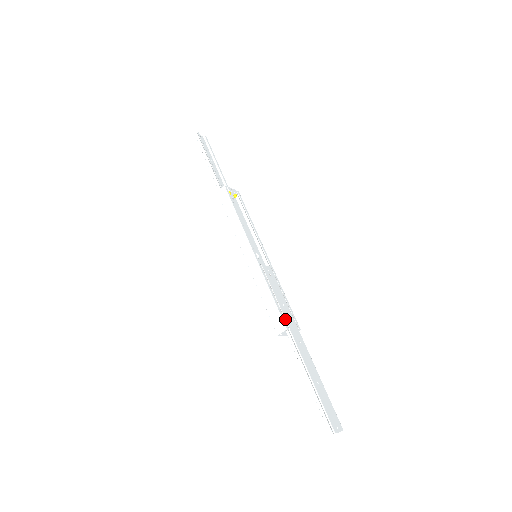
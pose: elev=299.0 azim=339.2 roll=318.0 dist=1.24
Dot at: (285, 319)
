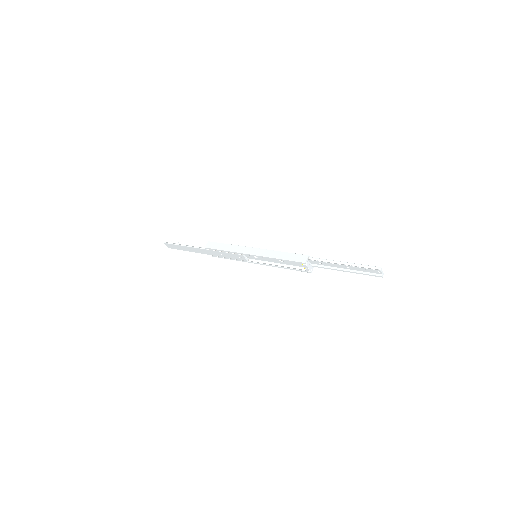
Dot at: (303, 256)
